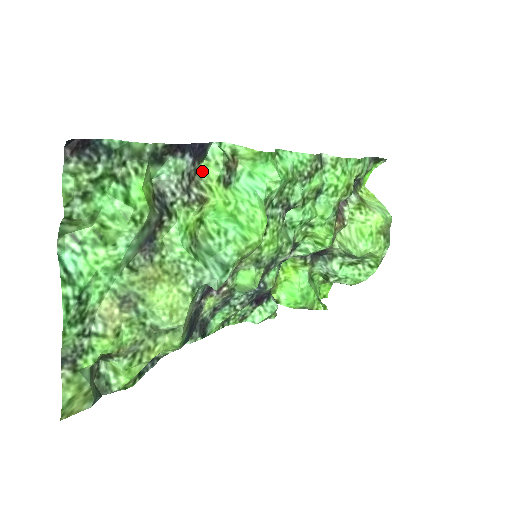
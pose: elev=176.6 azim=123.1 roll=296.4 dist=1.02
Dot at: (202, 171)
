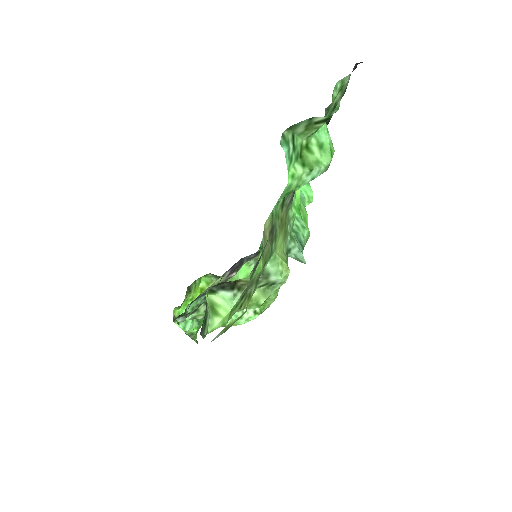
Dot at: occluded
